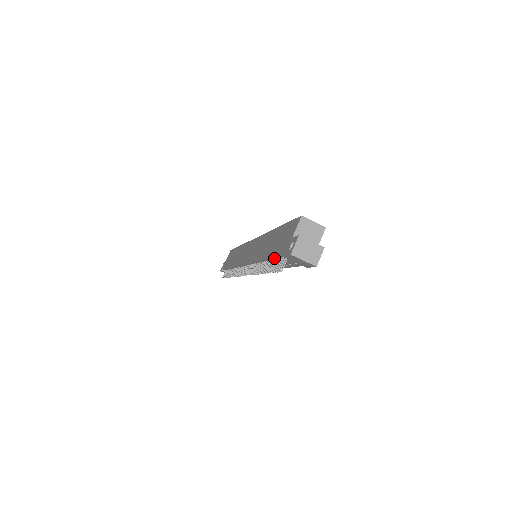
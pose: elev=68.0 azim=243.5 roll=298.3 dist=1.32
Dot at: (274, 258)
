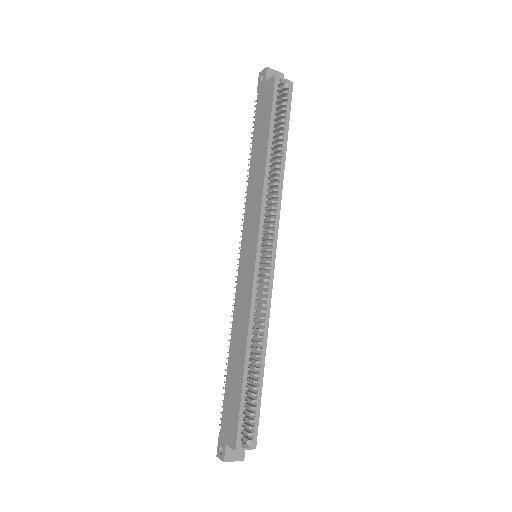
Dot at: (227, 391)
